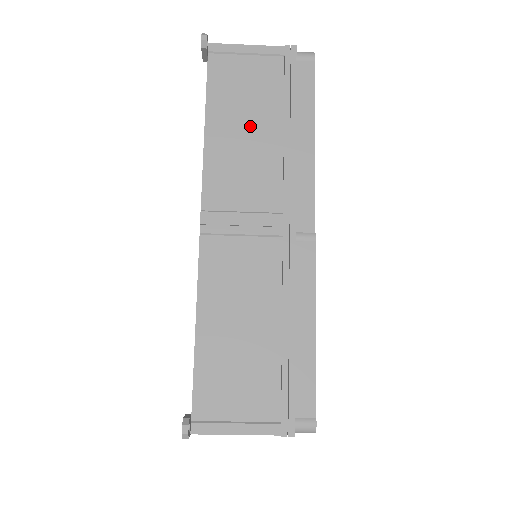
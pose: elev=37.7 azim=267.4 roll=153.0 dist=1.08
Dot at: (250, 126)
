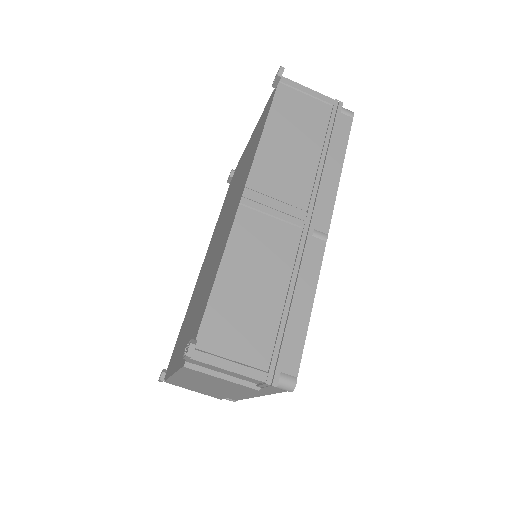
Dot at: (297, 142)
